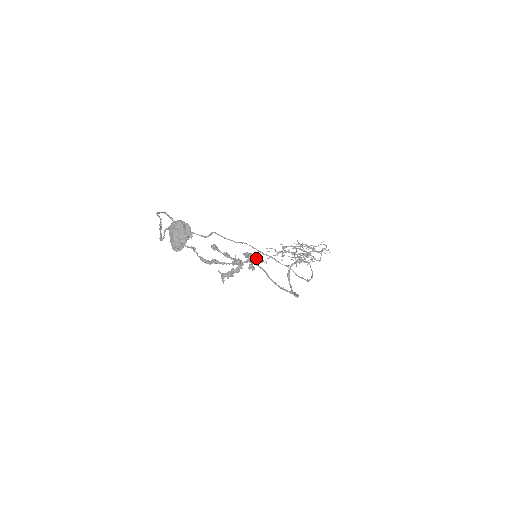
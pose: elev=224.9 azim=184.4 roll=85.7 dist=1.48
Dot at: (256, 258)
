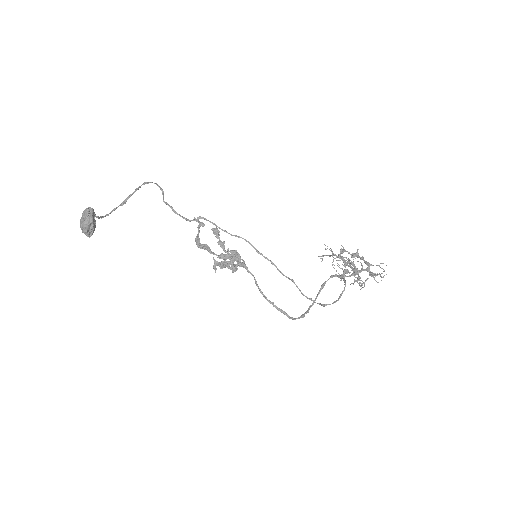
Dot at: (238, 261)
